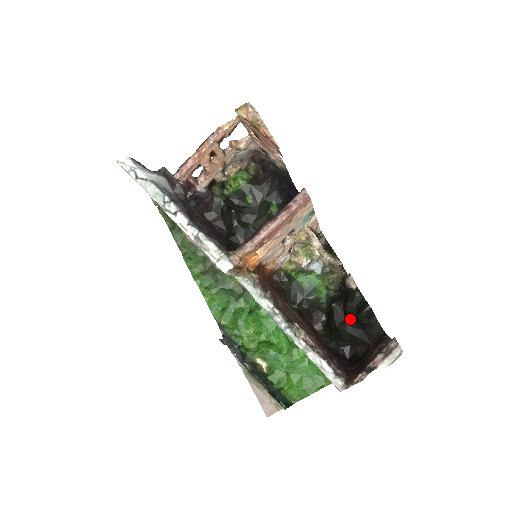
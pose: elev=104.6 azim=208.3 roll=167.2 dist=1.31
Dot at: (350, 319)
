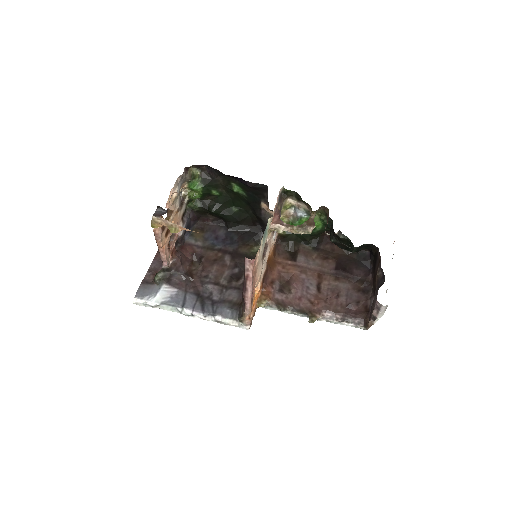
Dot at: occluded
